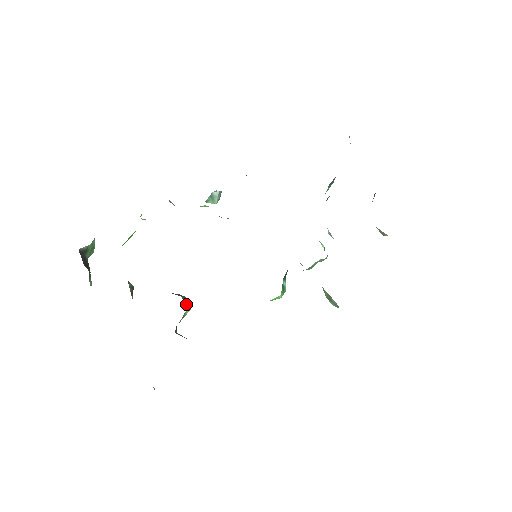
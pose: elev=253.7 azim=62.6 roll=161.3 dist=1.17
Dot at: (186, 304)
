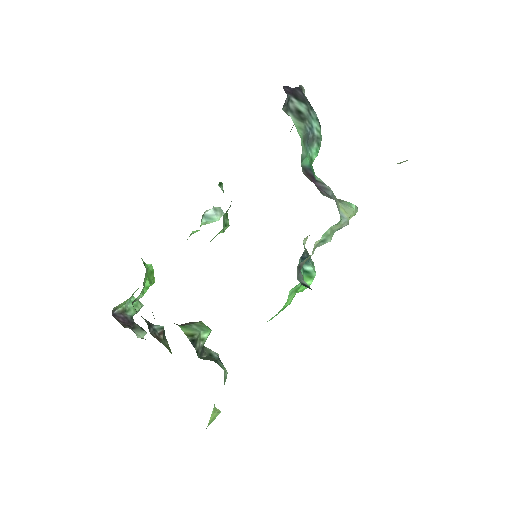
Dot at: (197, 329)
